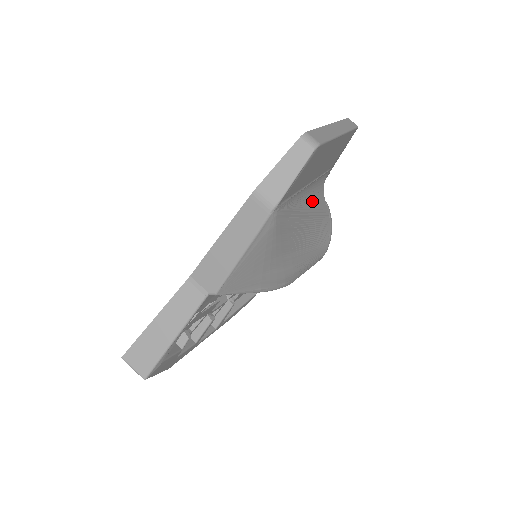
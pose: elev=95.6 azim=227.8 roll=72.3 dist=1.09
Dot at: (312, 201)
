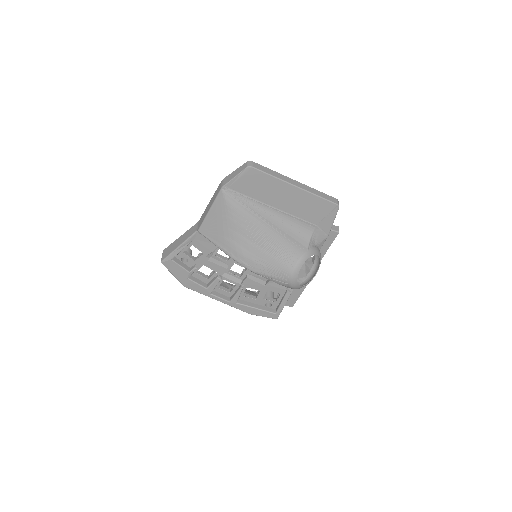
Dot at: (281, 226)
